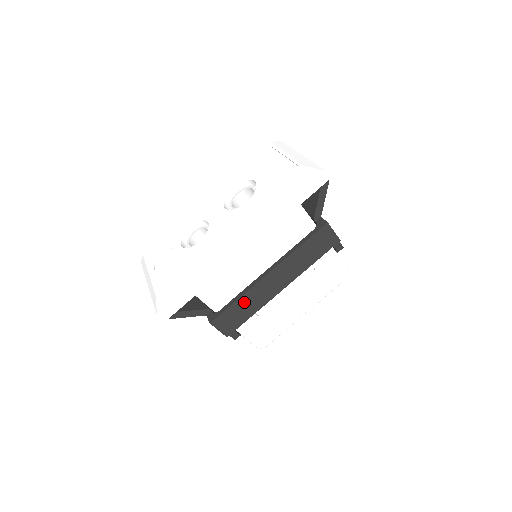
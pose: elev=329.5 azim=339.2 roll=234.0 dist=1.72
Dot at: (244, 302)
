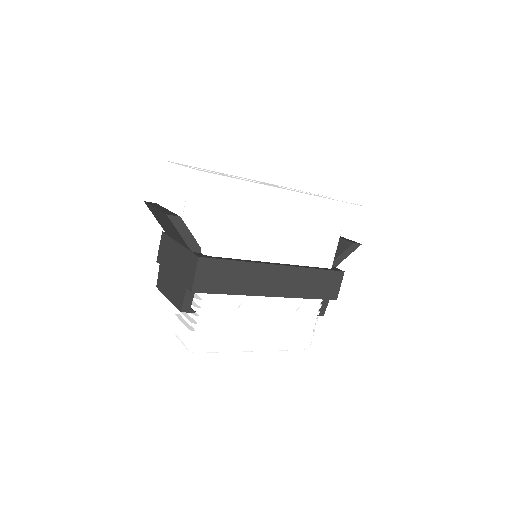
Dot at: (240, 271)
